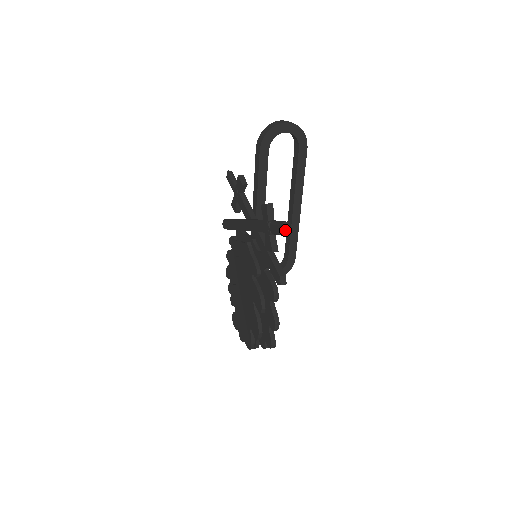
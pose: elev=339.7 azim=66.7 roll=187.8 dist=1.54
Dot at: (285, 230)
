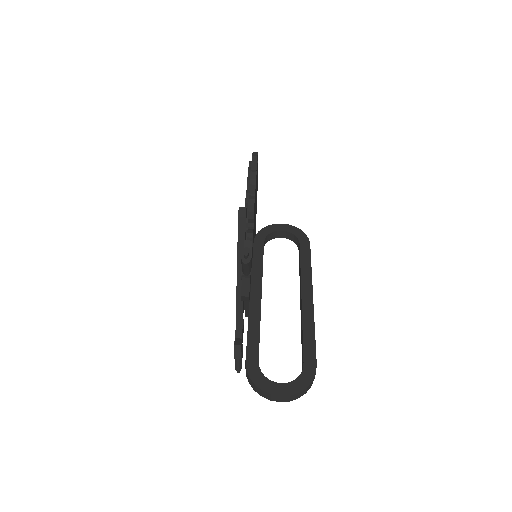
Dot at: occluded
